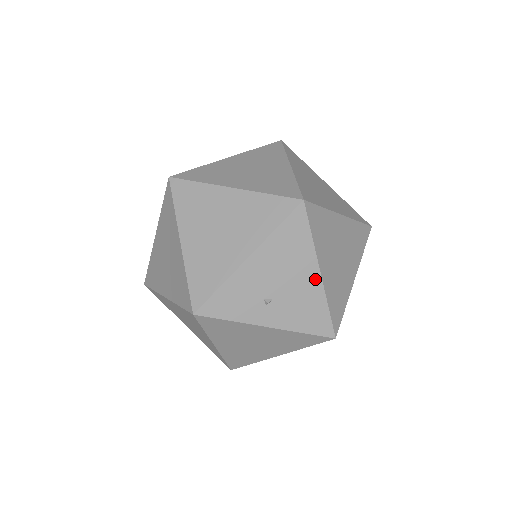
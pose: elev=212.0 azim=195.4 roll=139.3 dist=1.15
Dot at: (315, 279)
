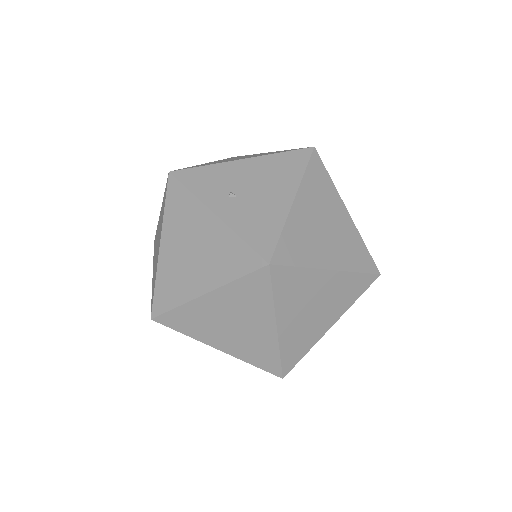
Dot at: (286, 202)
